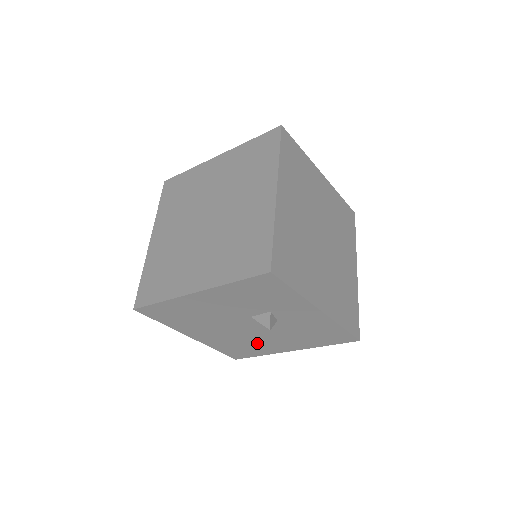
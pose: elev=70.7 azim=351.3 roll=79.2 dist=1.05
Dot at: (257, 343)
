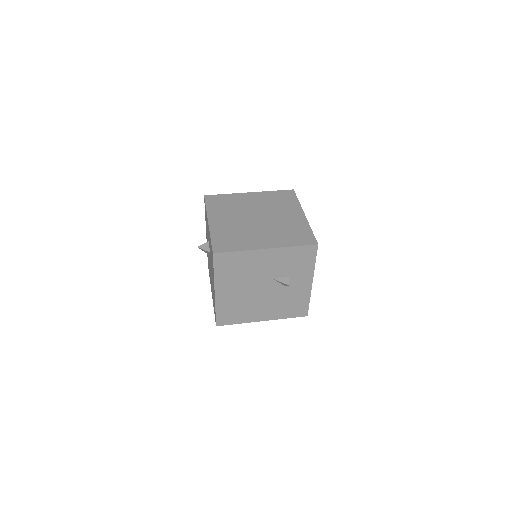
Dot at: (250, 308)
